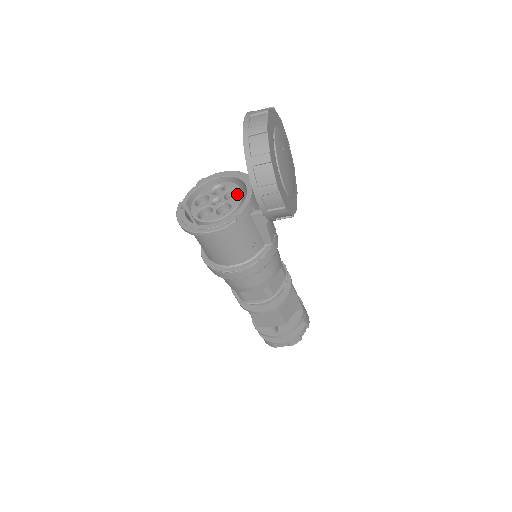
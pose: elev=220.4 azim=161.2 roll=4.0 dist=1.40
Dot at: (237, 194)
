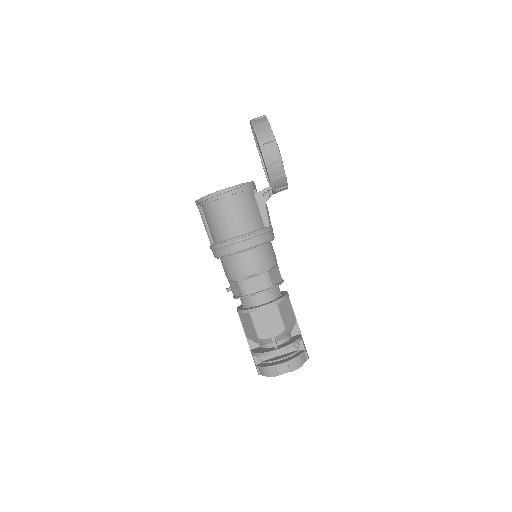
Dot at: occluded
